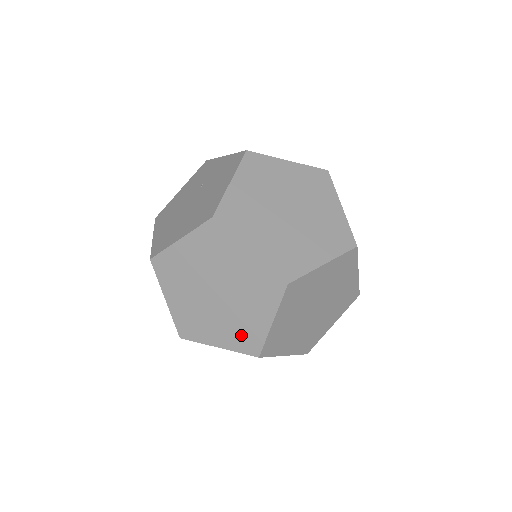
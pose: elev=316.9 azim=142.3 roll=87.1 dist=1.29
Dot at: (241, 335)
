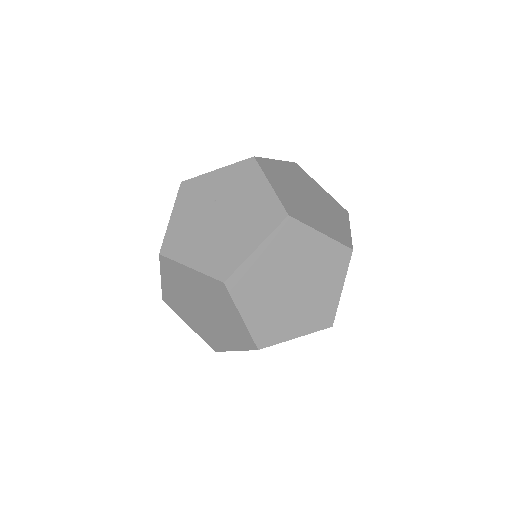
Dot at: (317, 314)
